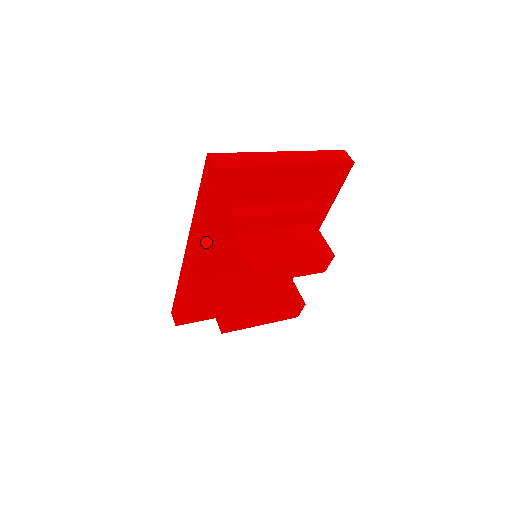
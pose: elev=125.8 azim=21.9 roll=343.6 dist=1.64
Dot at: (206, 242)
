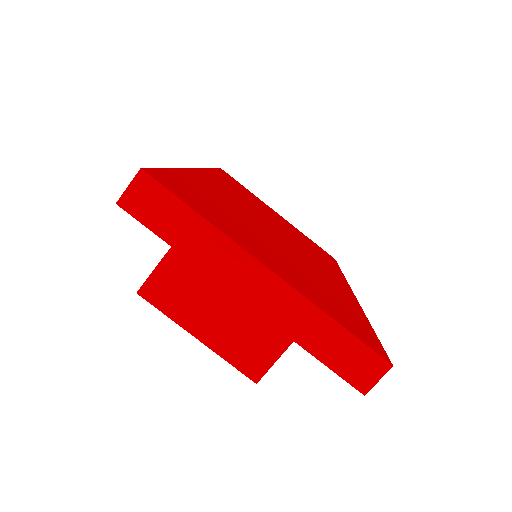
Dot at: occluded
